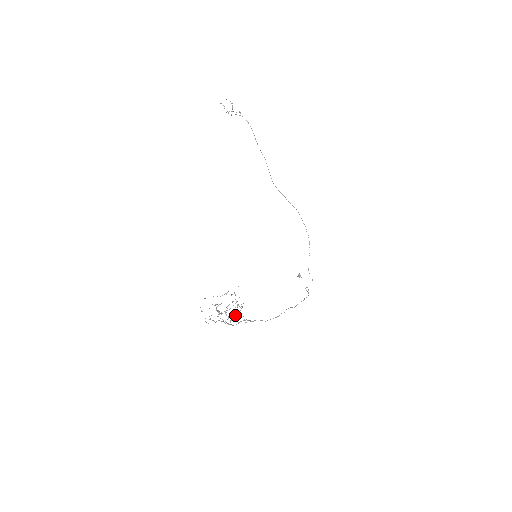
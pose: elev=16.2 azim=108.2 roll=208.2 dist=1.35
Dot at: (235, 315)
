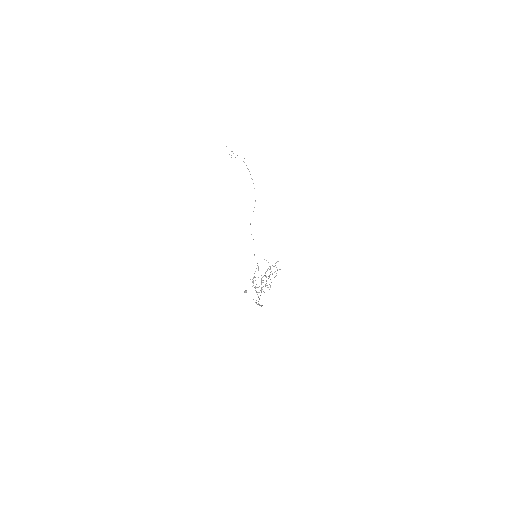
Dot at: occluded
